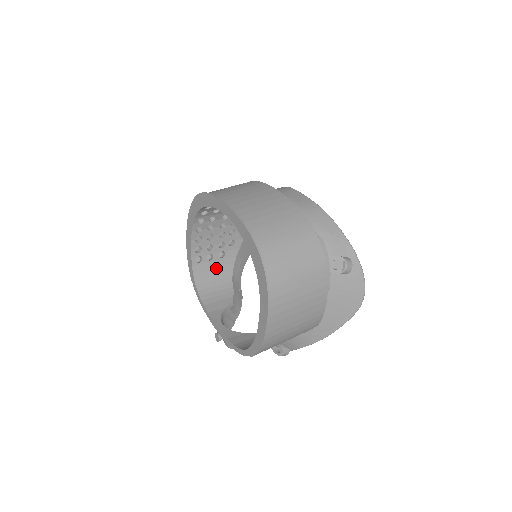
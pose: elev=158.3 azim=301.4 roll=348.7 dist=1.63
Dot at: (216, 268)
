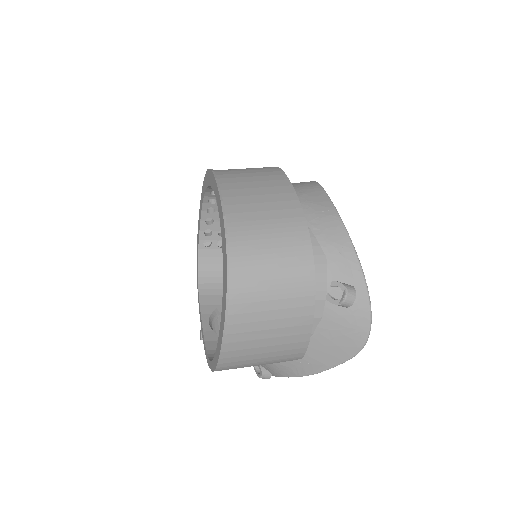
Dot at: occluded
